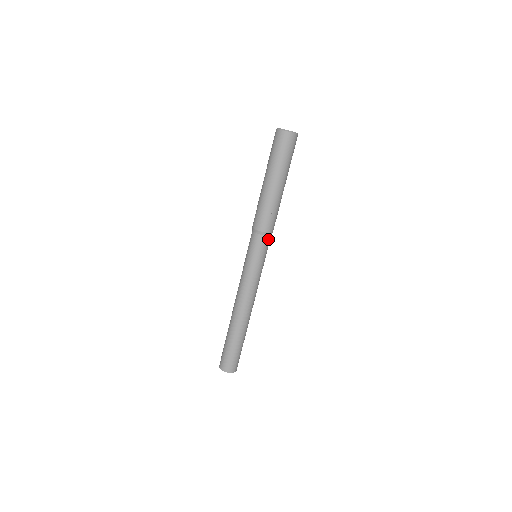
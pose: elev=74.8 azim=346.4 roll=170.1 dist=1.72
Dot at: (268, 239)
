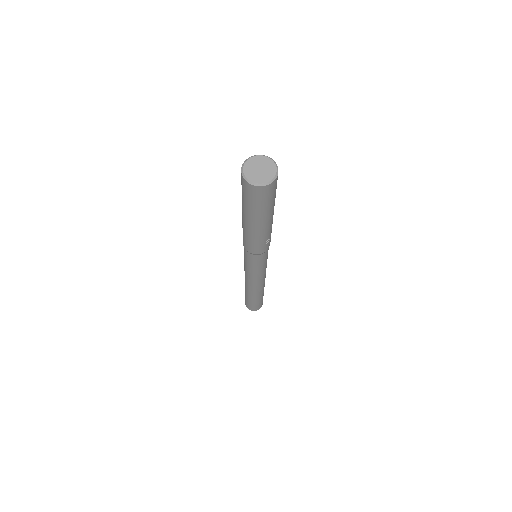
Dot at: occluded
